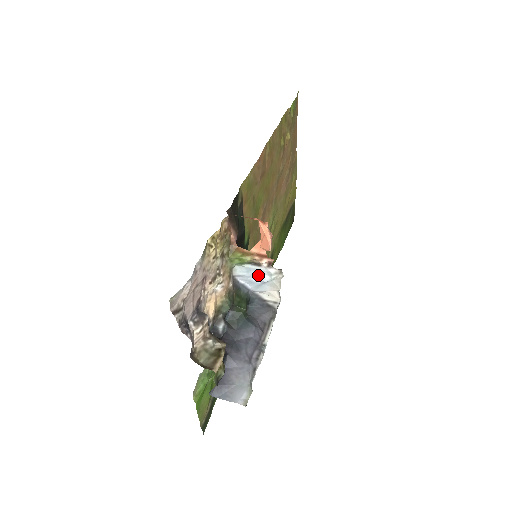
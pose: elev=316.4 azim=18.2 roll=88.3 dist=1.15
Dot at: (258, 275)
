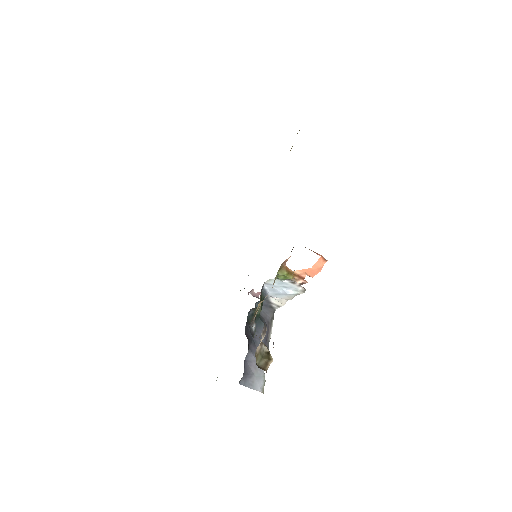
Dot at: (285, 288)
